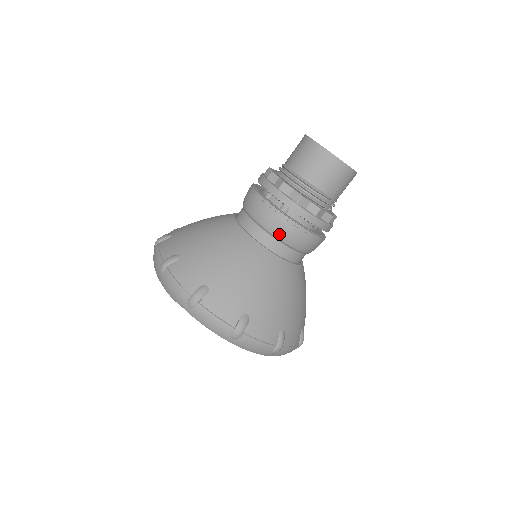
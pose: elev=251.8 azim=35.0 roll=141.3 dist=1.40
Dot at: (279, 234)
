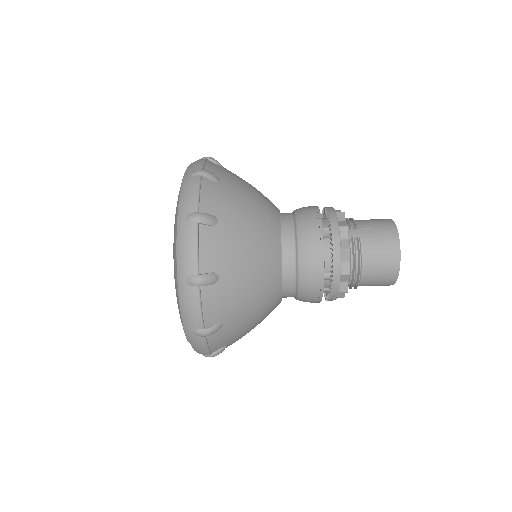
Dot at: occluded
